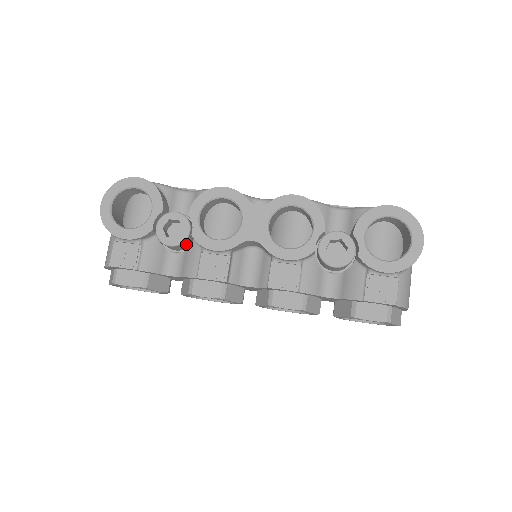
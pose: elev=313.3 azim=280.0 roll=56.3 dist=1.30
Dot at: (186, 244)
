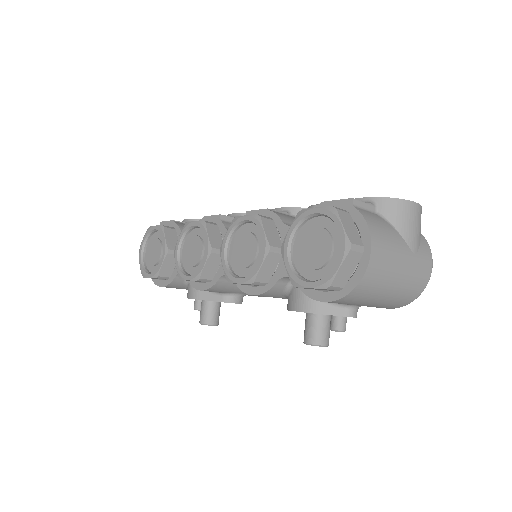
Dot at: occluded
